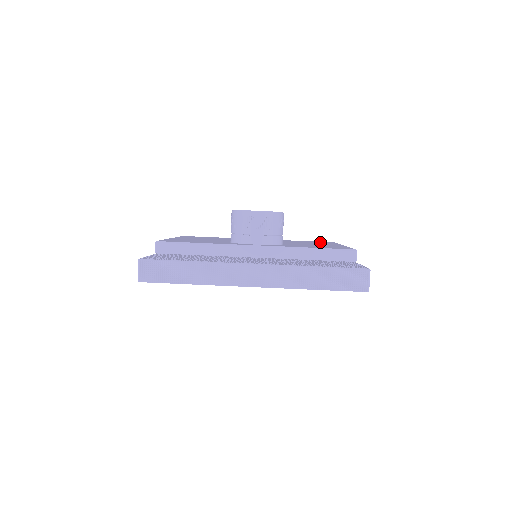
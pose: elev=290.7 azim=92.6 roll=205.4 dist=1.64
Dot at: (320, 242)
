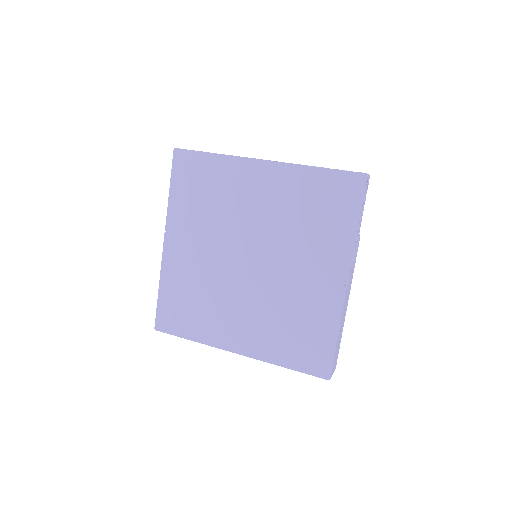
Dot at: occluded
